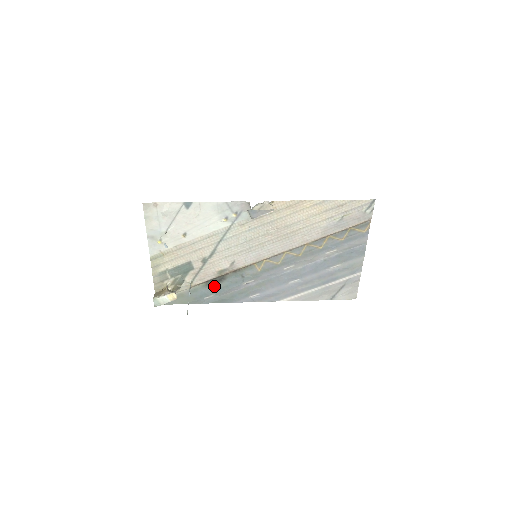
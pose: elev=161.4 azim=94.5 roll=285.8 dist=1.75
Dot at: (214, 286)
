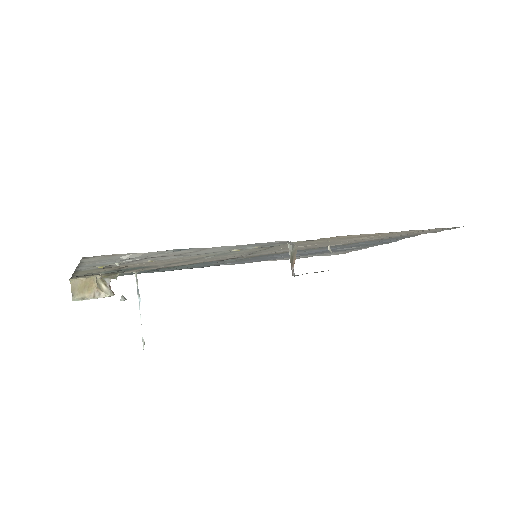
Dot at: (172, 267)
